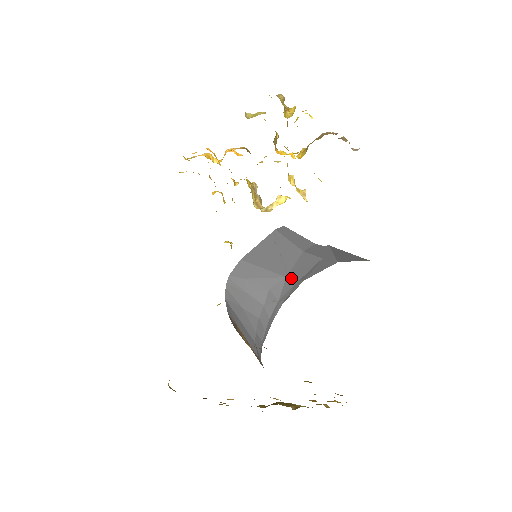
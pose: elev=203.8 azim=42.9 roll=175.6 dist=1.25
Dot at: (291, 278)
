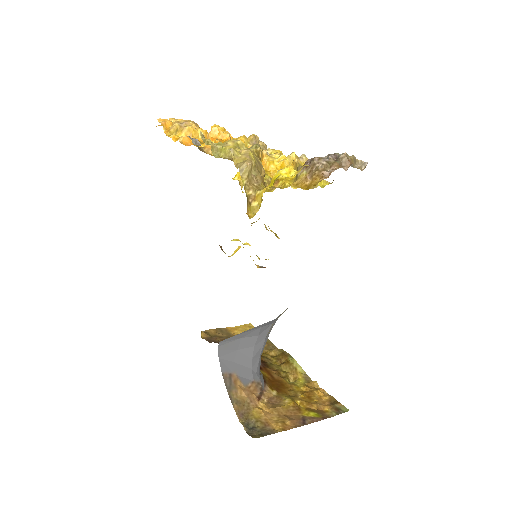
Dot at: occluded
